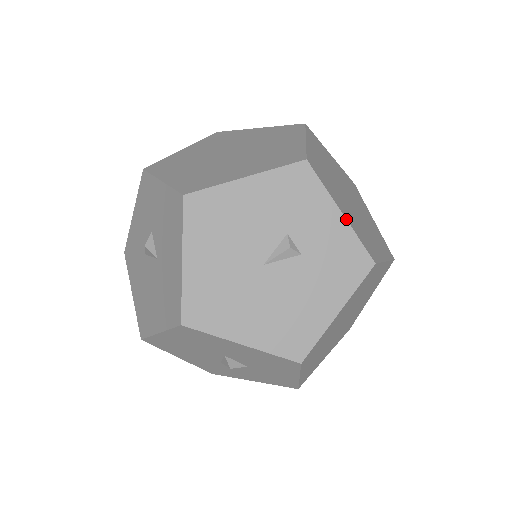
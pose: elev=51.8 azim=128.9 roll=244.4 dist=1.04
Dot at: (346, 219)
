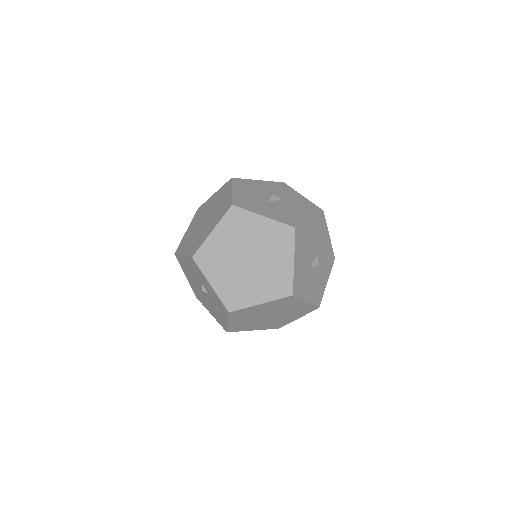
Dot at: (213, 289)
